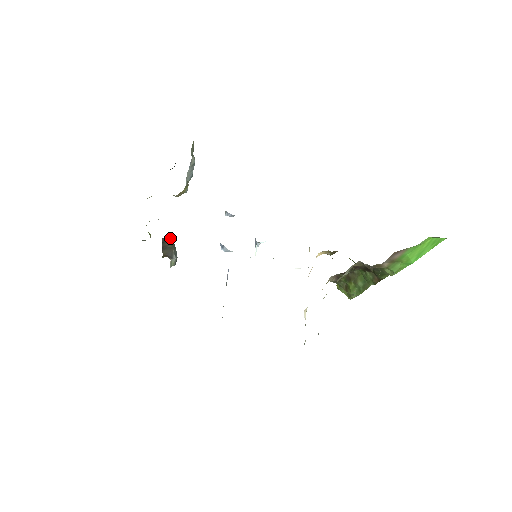
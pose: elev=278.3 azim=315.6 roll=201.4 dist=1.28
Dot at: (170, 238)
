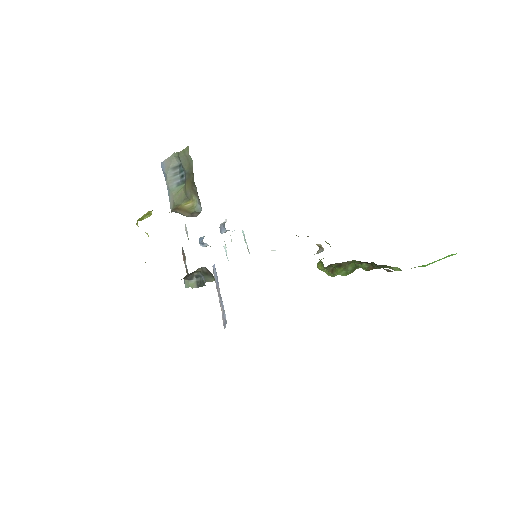
Dot at: (202, 267)
